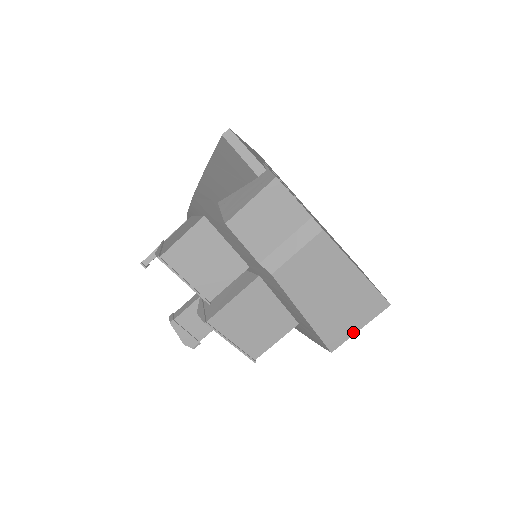
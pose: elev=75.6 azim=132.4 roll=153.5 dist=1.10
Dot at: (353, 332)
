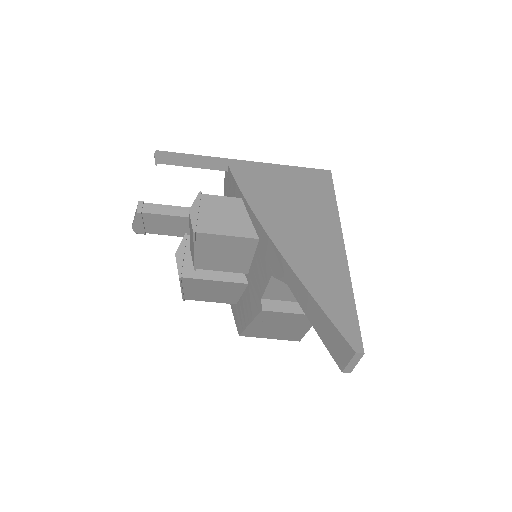
Dot at: (264, 337)
